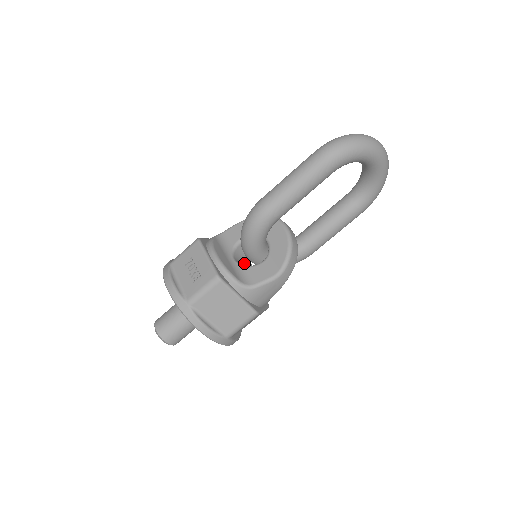
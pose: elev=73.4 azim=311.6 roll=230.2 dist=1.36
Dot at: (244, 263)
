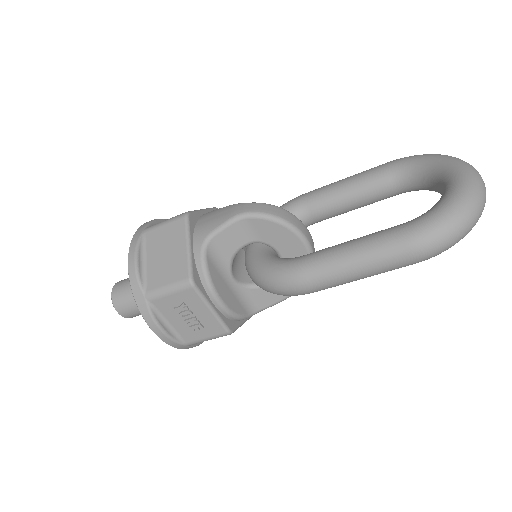
Dot at: (236, 256)
